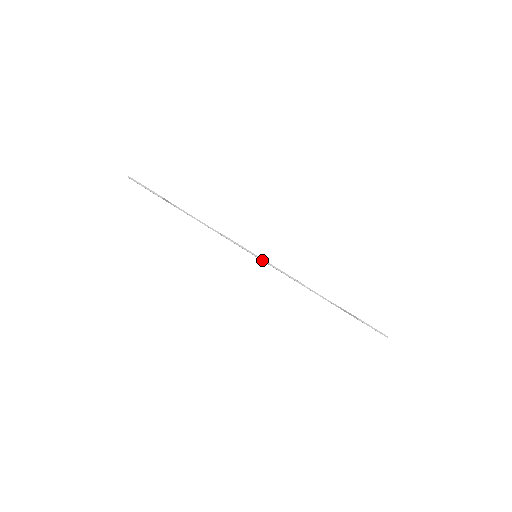
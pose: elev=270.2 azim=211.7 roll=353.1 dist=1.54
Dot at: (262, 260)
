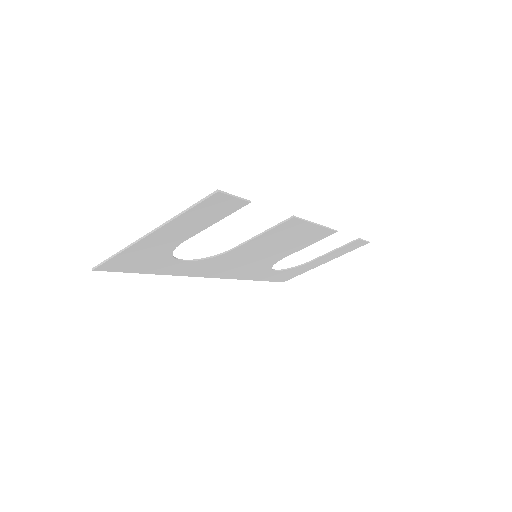
Dot at: (317, 225)
